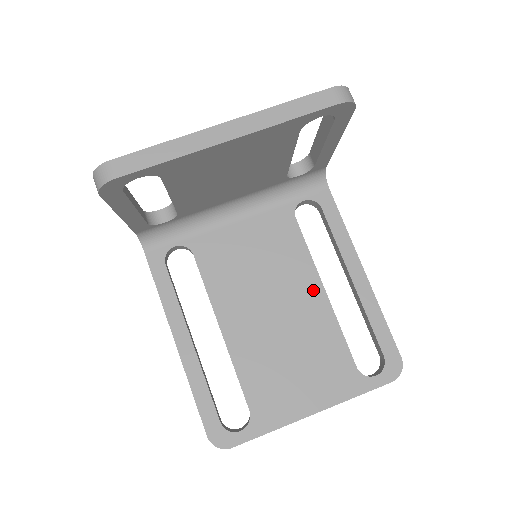
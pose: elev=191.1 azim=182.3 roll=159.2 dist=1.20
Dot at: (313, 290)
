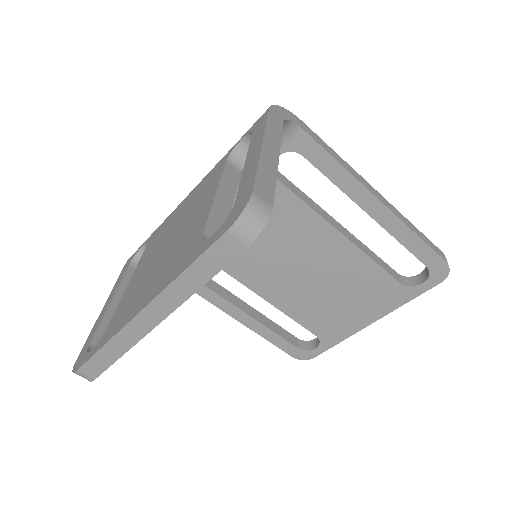
Dot at: (330, 240)
